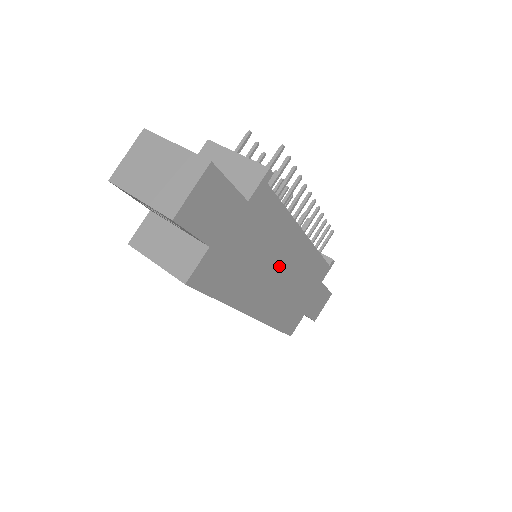
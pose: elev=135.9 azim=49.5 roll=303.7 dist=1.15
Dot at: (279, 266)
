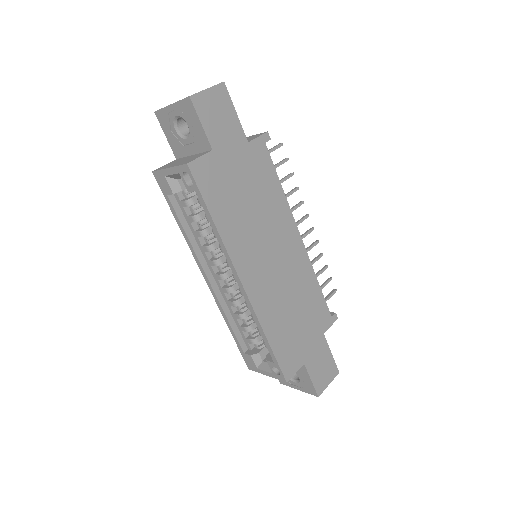
Dot at: (274, 248)
